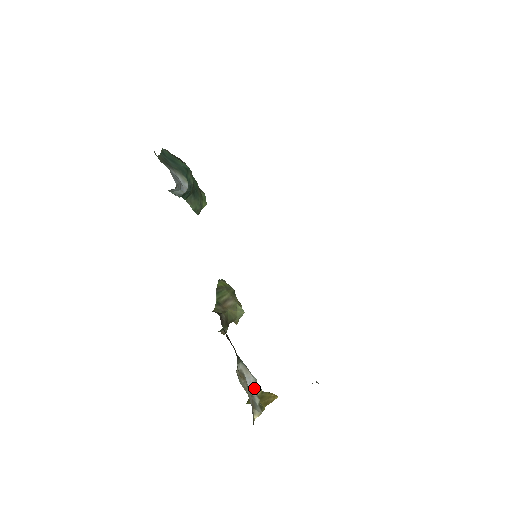
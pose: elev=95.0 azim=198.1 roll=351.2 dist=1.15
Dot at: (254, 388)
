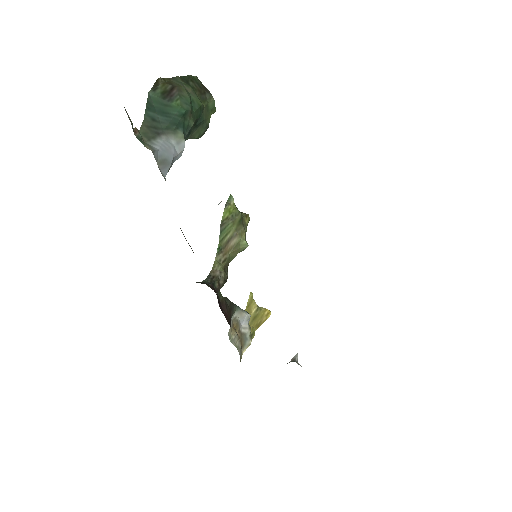
Dot at: (247, 323)
